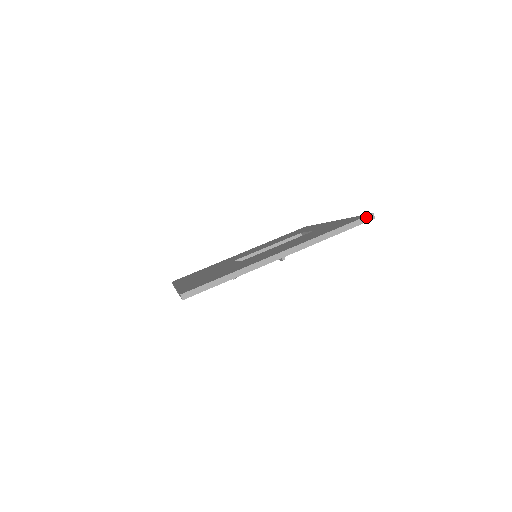
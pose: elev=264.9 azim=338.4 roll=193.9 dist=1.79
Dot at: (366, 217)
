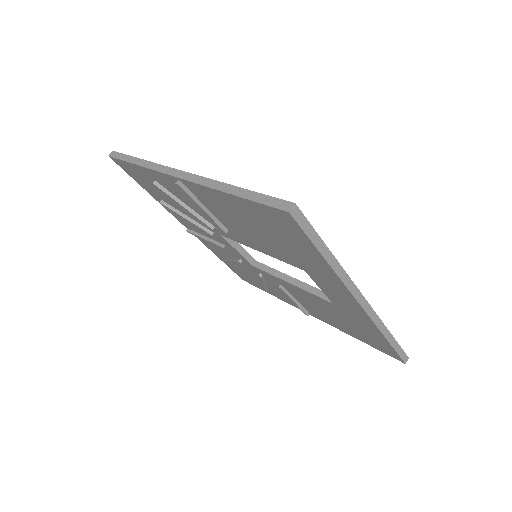
Dot at: (282, 201)
